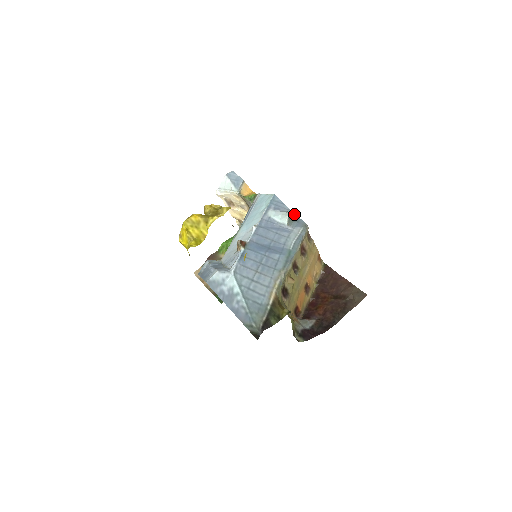
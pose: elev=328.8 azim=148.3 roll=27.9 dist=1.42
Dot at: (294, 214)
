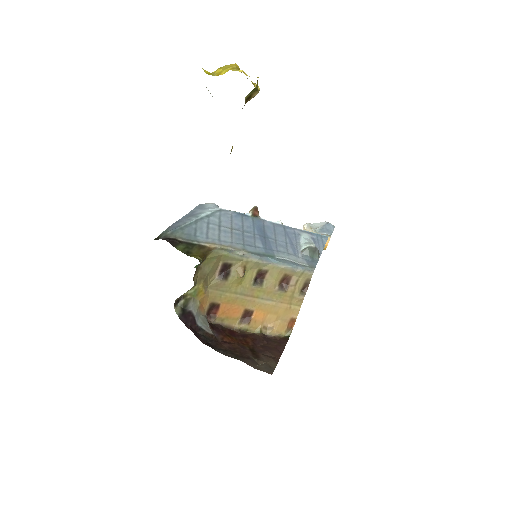
Dot at: (318, 255)
